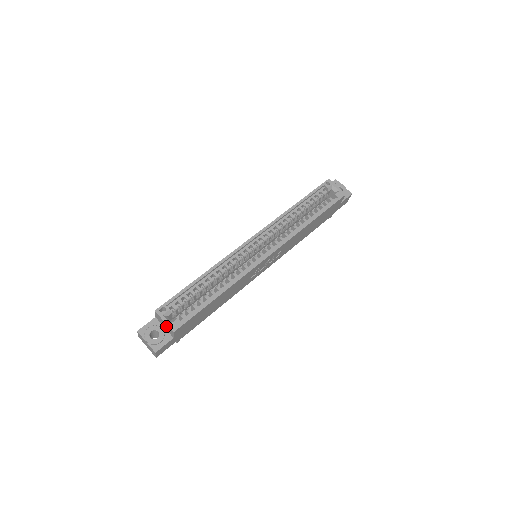
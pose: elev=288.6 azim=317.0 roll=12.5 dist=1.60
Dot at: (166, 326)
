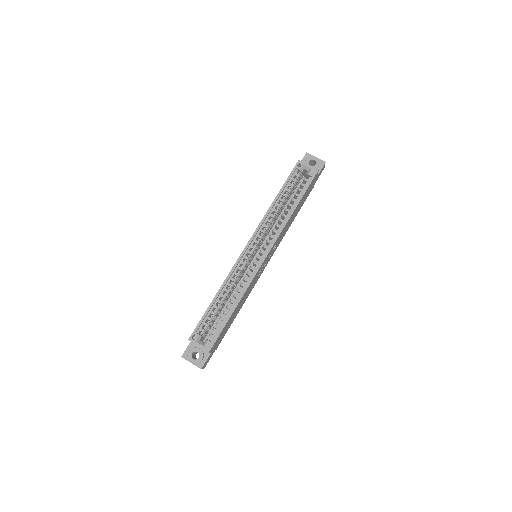
Dot at: occluded
